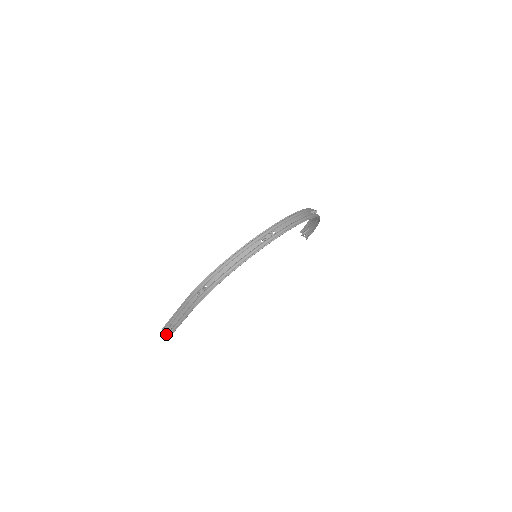
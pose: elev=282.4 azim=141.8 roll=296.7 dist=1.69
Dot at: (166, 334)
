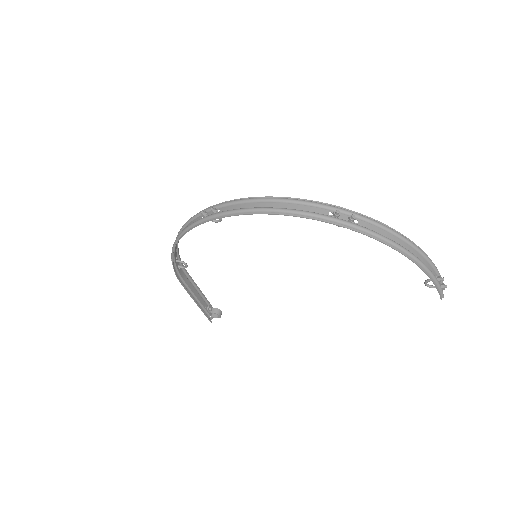
Dot at: (211, 317)
